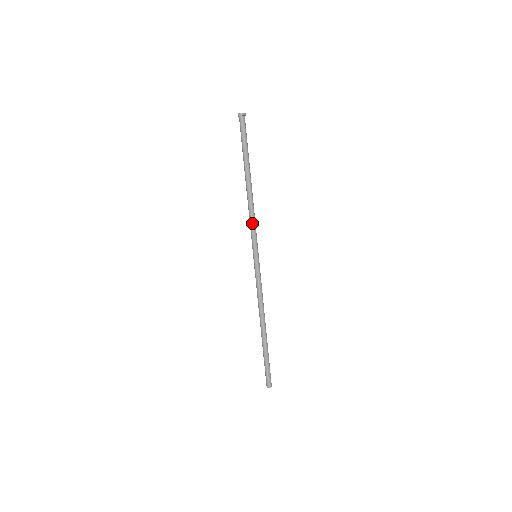
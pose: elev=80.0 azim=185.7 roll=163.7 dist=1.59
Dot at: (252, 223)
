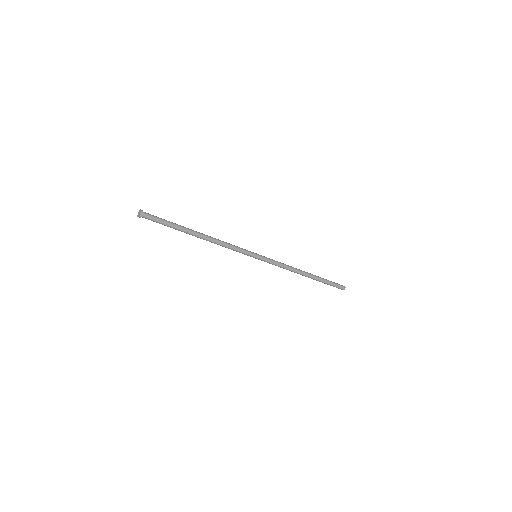
Dot at: (231, 248)
